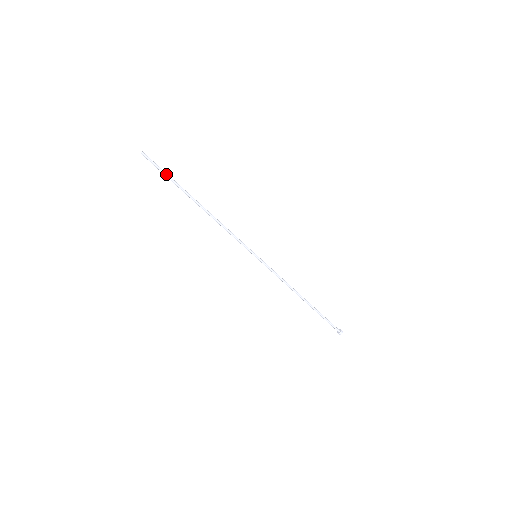
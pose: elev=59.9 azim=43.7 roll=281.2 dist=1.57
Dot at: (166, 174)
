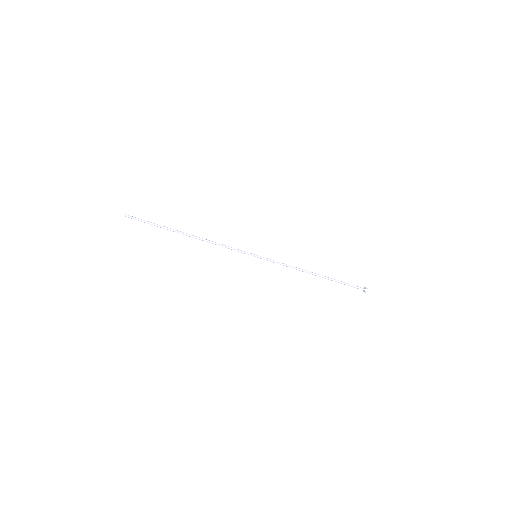
Dot at: (151, 223)
